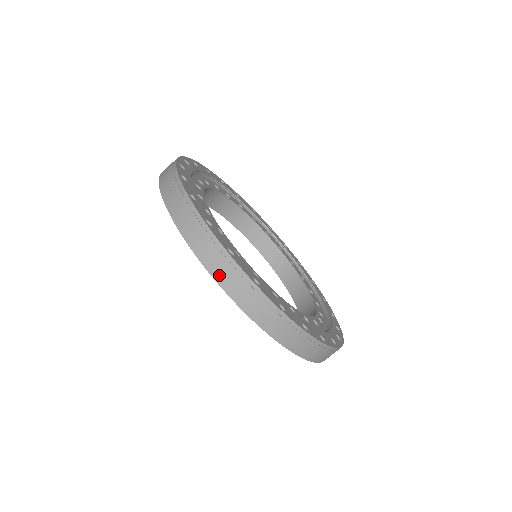
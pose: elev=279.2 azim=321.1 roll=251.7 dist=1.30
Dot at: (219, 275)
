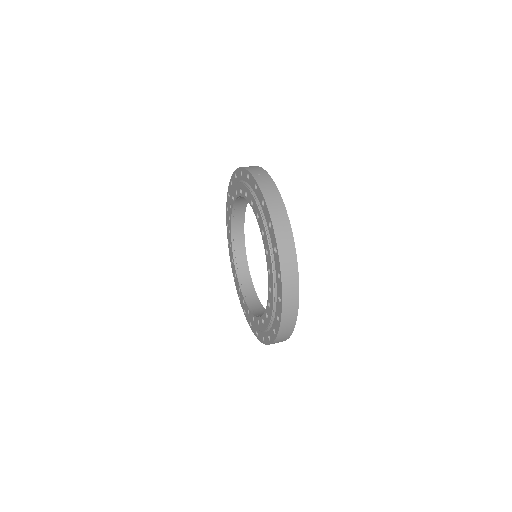
Dot at: (278, 229)
